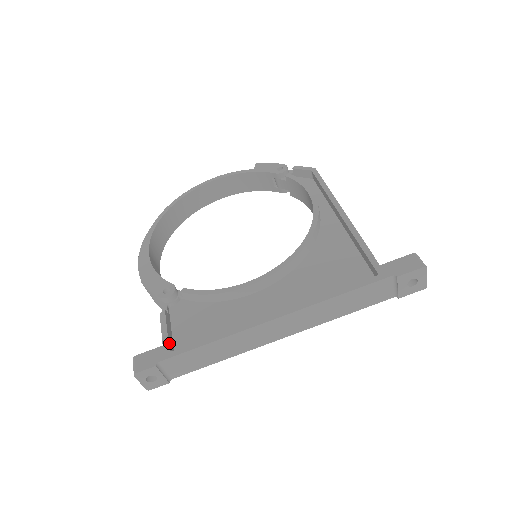
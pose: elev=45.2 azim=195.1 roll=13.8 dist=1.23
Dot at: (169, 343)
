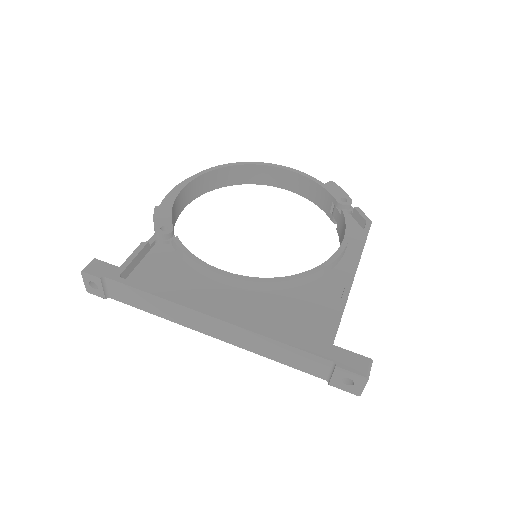
Dot at: (126, 269)
